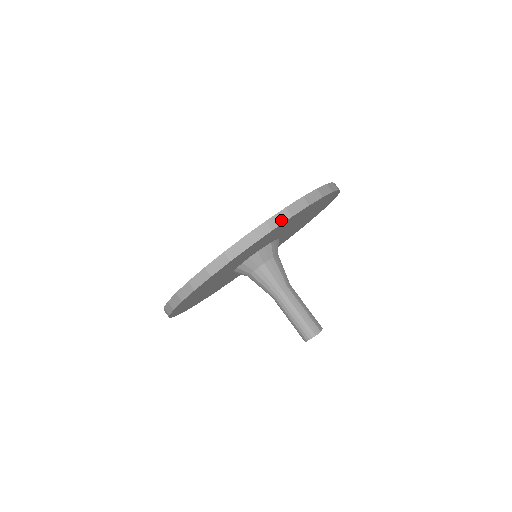
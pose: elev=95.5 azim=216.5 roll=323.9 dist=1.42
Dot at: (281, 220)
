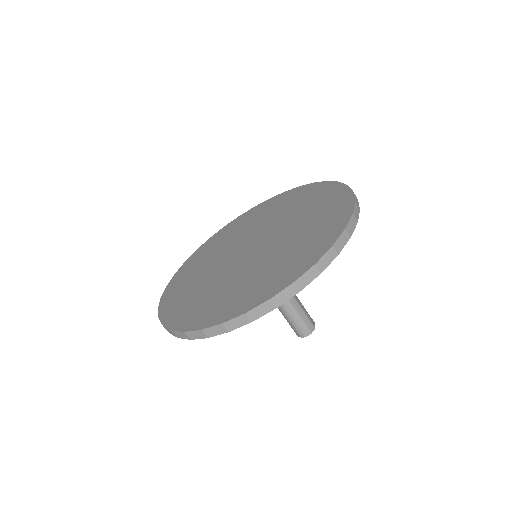
Dot at: (329, 260)
